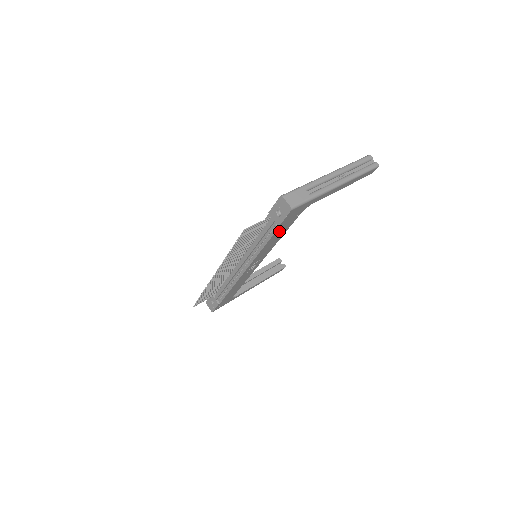
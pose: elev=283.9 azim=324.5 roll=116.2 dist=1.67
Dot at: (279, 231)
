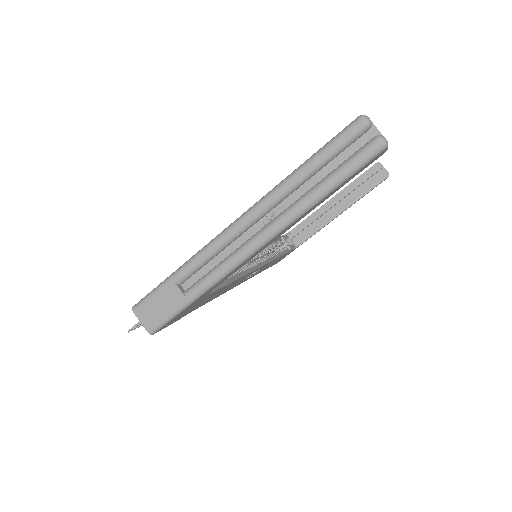
Dot at: occluded
